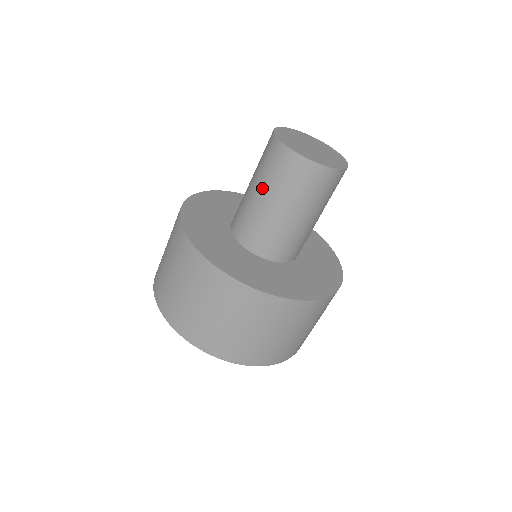
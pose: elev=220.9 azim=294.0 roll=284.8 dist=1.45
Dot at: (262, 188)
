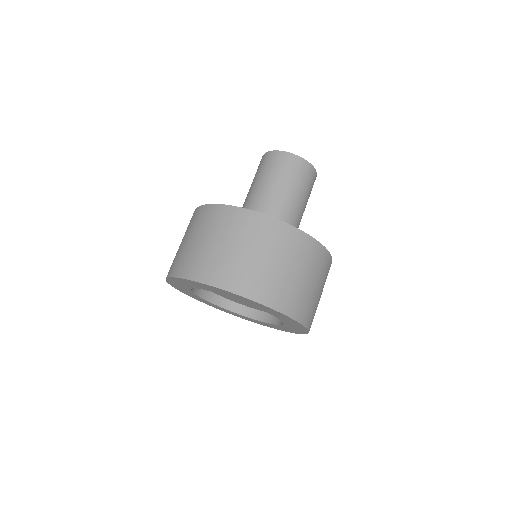
Dot at: (255, 182)
